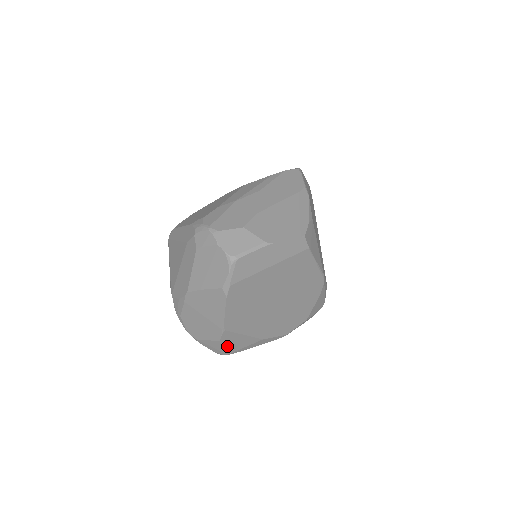
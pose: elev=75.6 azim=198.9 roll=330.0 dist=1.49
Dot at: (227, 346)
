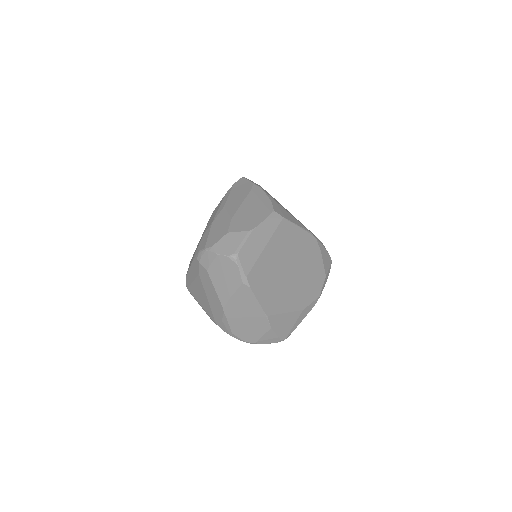
Dot at: (280, 330)
